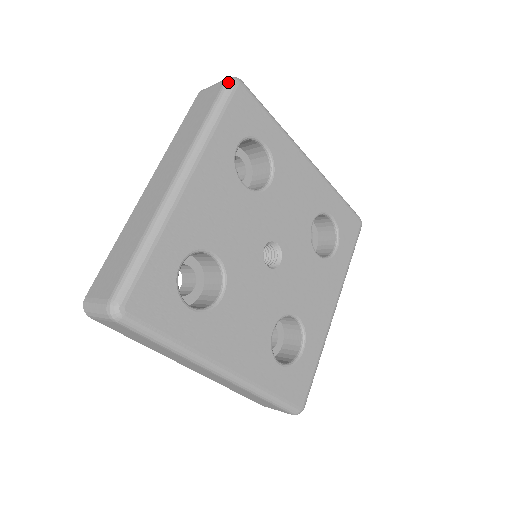
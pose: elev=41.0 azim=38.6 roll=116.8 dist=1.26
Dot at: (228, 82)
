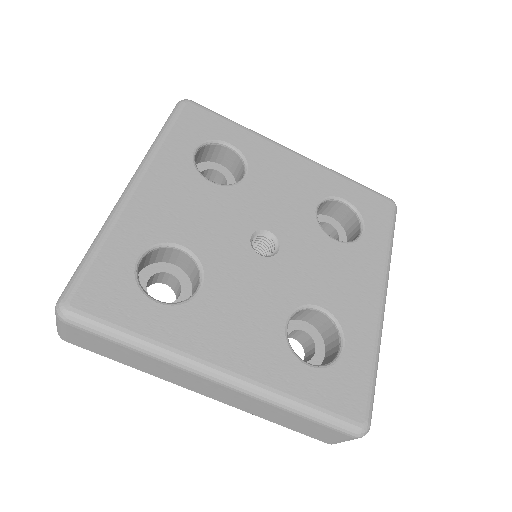
Dot at: (177, 105)
